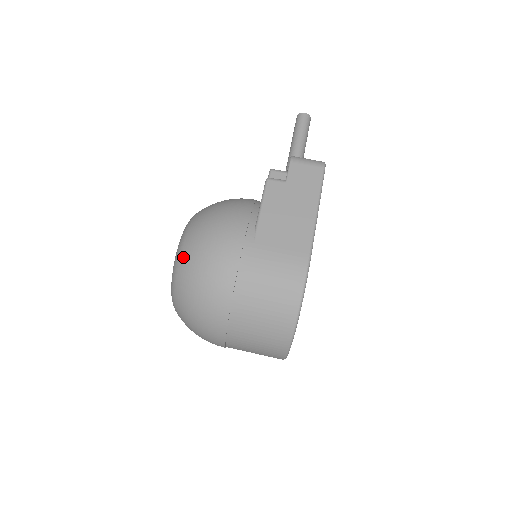
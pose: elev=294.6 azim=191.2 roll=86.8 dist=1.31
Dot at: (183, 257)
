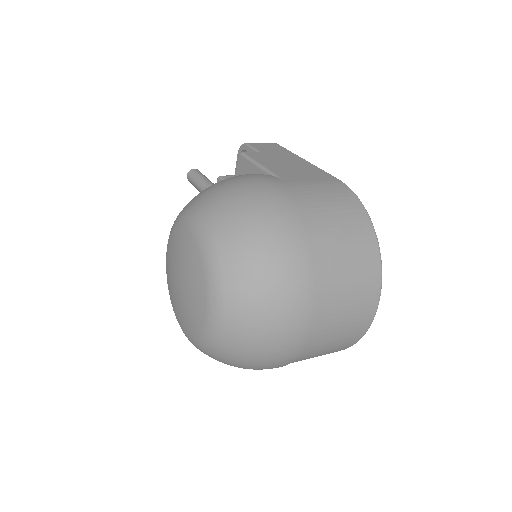
Dot at: (215, 224)
